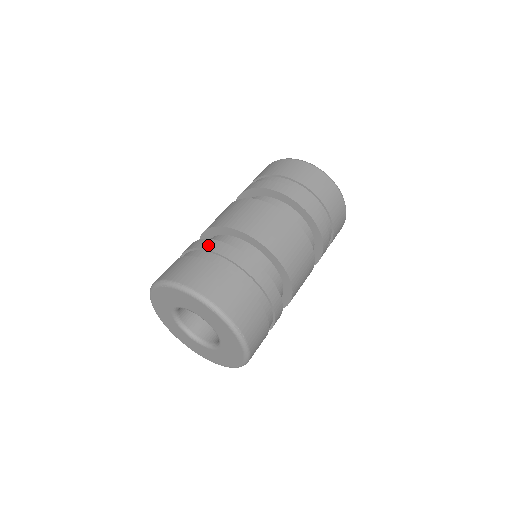
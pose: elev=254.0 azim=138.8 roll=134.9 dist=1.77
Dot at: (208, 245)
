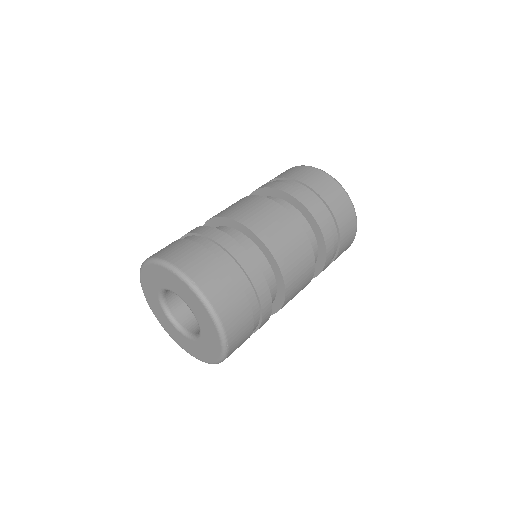
Dot at: (230, 246)
